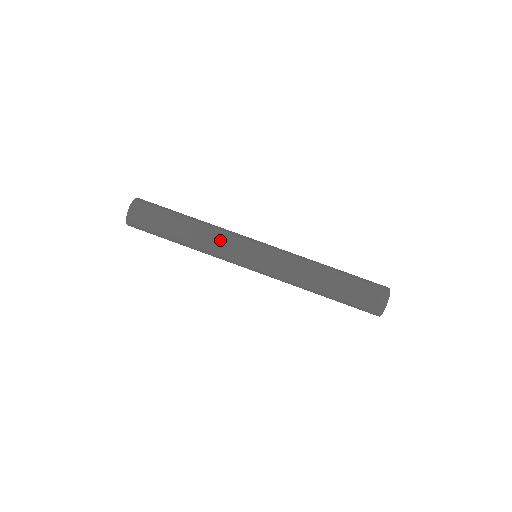
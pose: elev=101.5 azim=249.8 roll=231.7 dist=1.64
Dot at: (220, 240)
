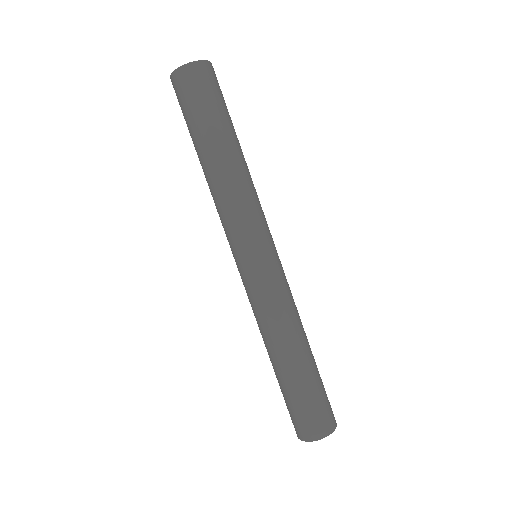
Dot at: (250, 201)
